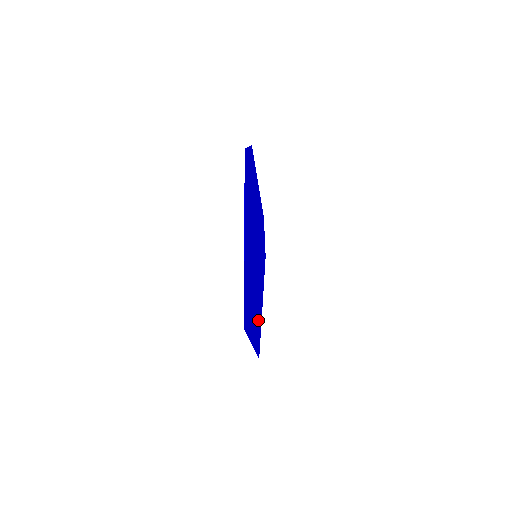
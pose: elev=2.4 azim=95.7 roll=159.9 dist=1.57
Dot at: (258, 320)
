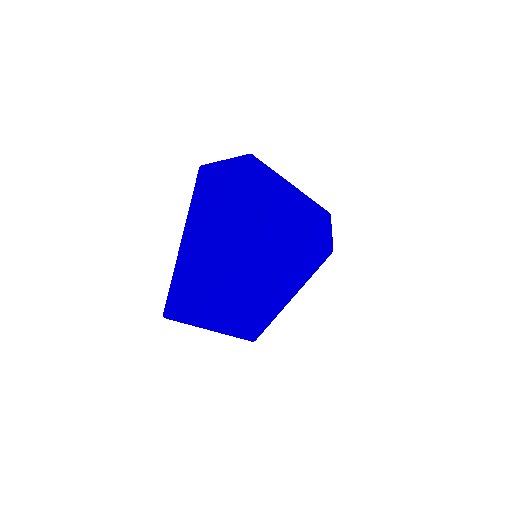
Dot at: (258, 311)
